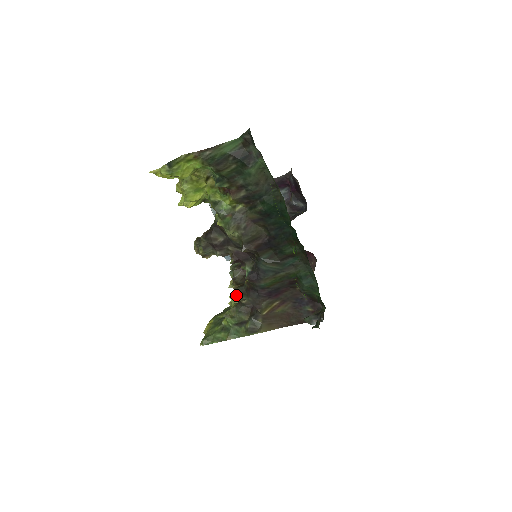
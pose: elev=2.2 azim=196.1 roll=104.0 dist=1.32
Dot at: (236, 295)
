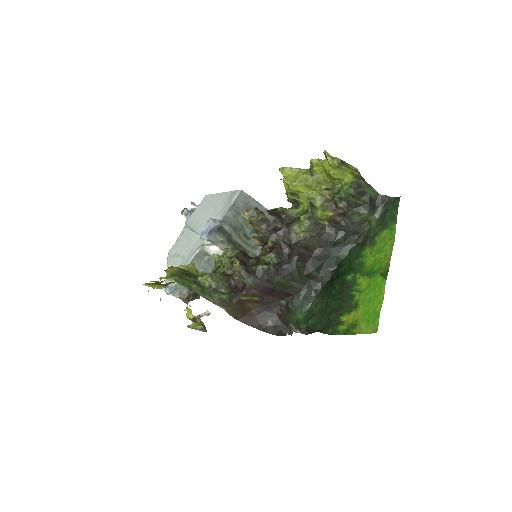
Dot at: (240, 268)
